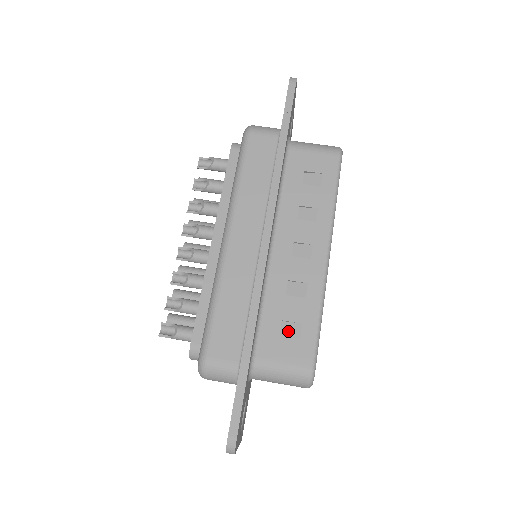
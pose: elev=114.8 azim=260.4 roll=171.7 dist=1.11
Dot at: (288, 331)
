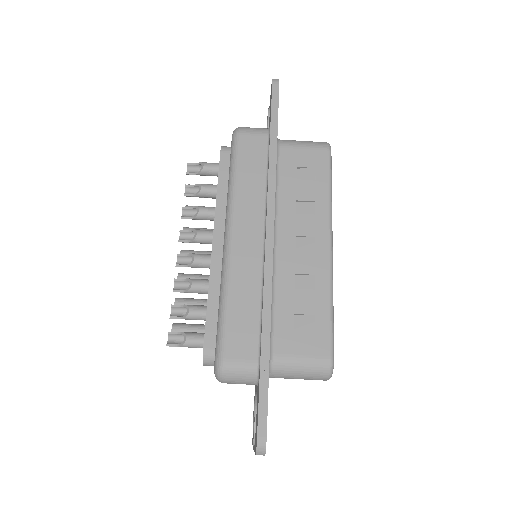
Dot at: (302, 324)
